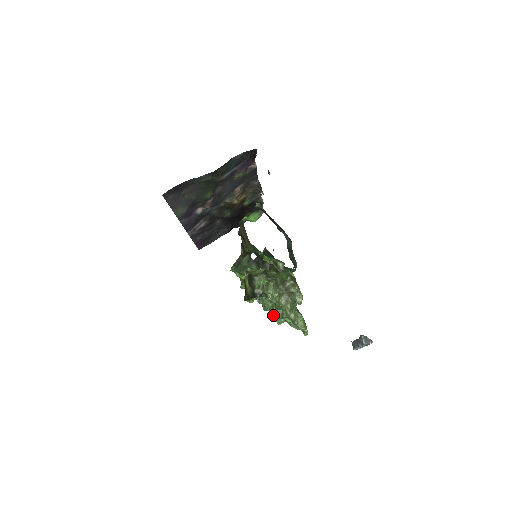
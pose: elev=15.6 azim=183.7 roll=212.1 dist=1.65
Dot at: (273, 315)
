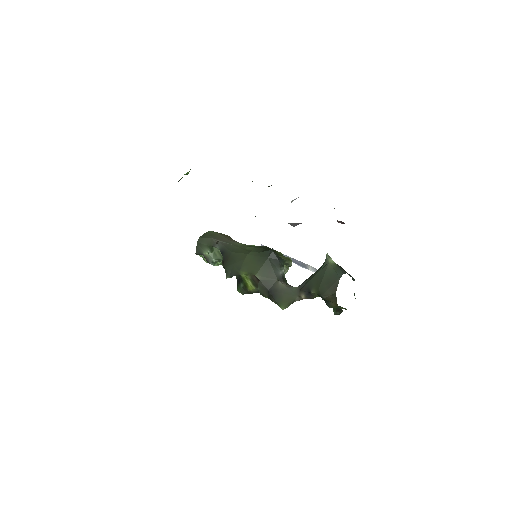
Dot at: occluded
